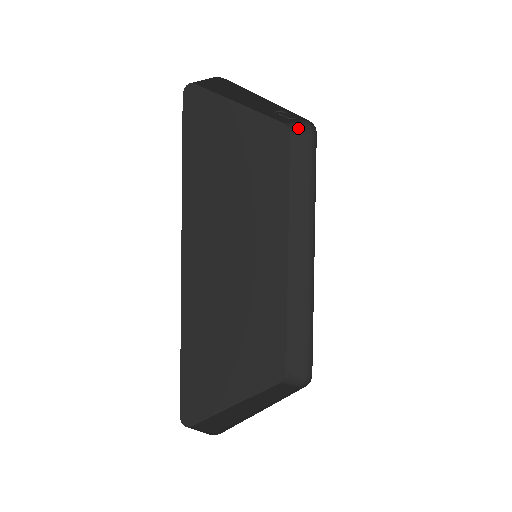
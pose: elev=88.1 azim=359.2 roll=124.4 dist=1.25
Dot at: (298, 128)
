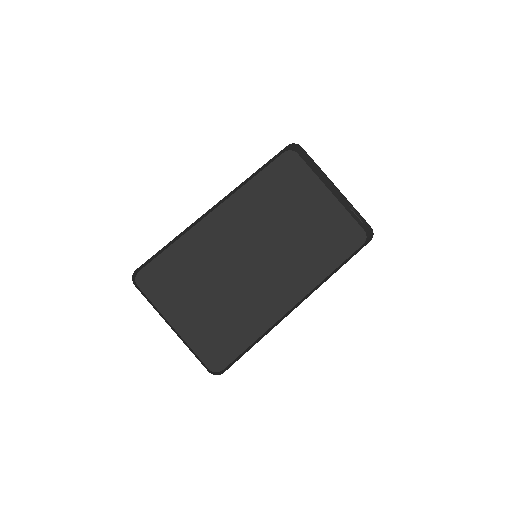
Dot at: (370, 236)
